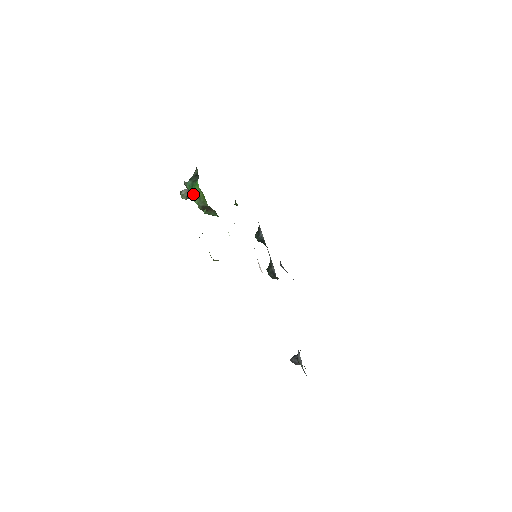
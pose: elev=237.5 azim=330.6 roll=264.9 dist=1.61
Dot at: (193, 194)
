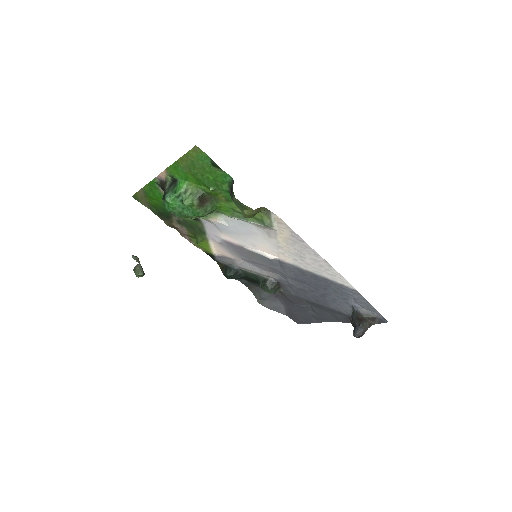
Dot at: (179, 200)
